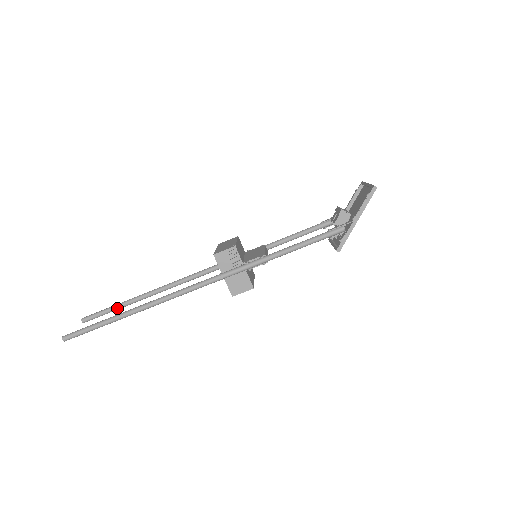
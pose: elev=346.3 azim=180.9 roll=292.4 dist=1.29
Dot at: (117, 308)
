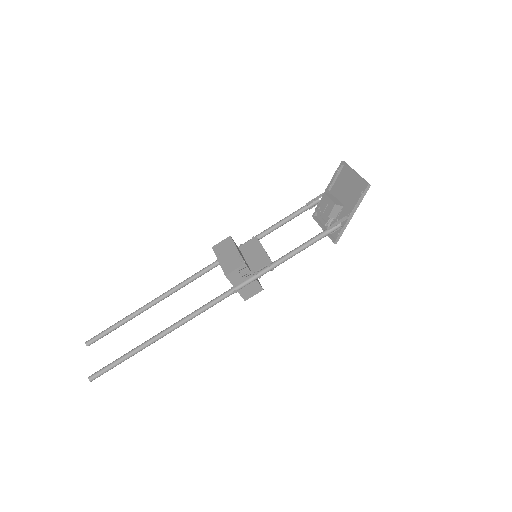
Dot at: (121, 325)
